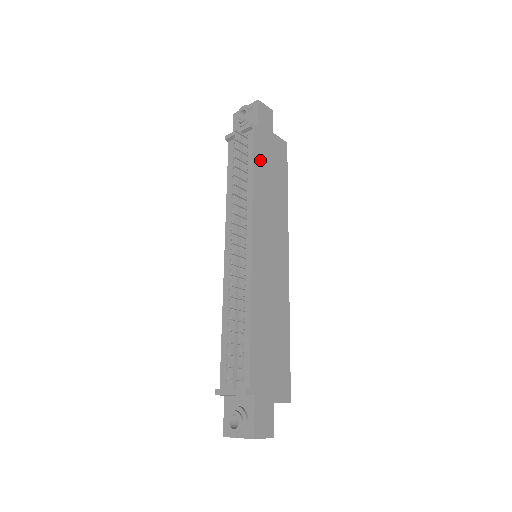
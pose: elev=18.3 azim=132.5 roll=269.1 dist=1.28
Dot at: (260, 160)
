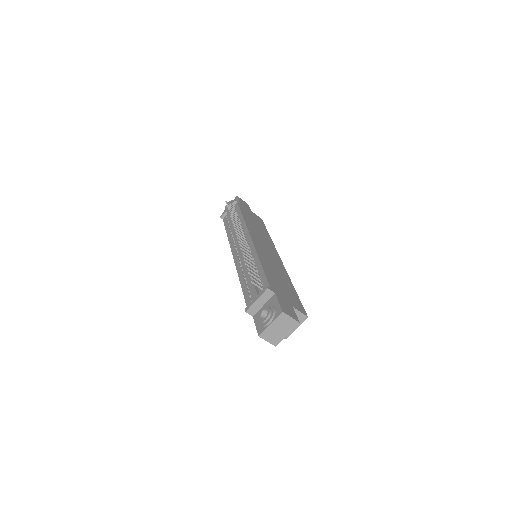
Dot at: (245, 214)
